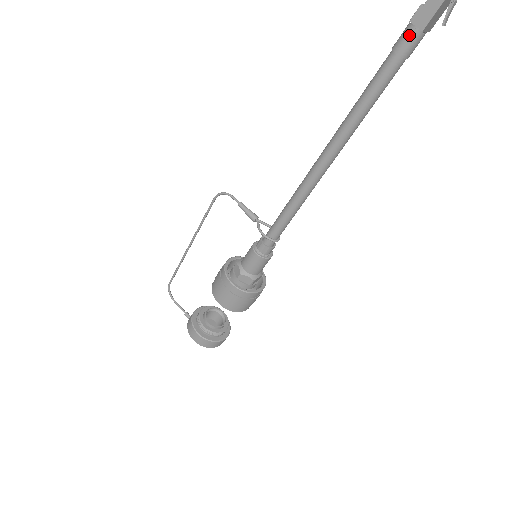
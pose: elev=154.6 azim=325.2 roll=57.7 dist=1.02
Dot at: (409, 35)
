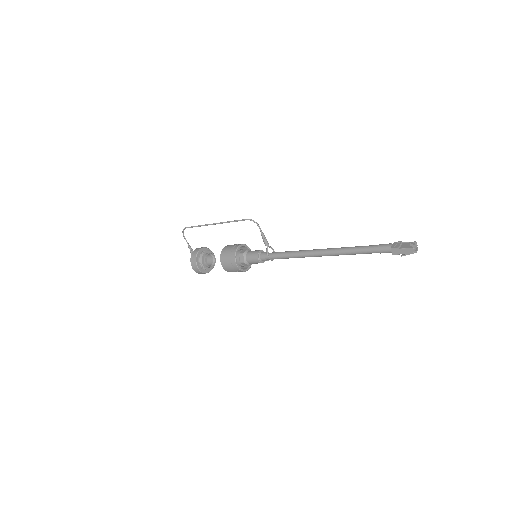
Dot at: (387, 251)
